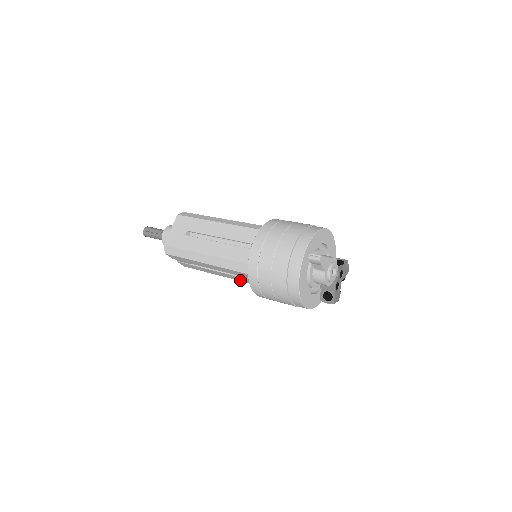
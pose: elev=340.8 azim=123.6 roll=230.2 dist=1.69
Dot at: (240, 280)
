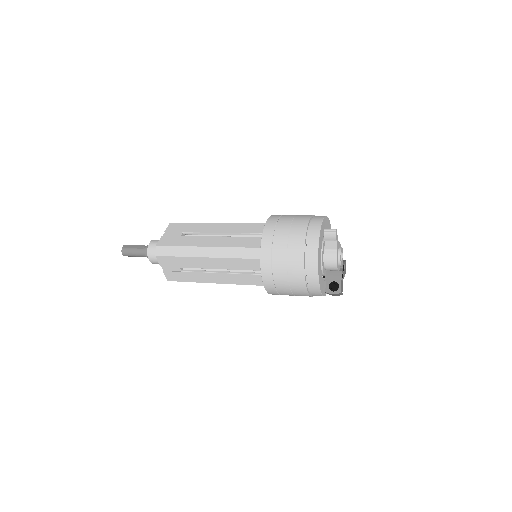
Dot at: (237, 282)
